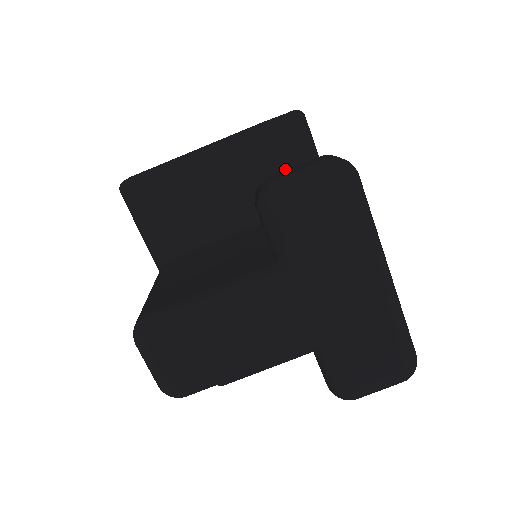
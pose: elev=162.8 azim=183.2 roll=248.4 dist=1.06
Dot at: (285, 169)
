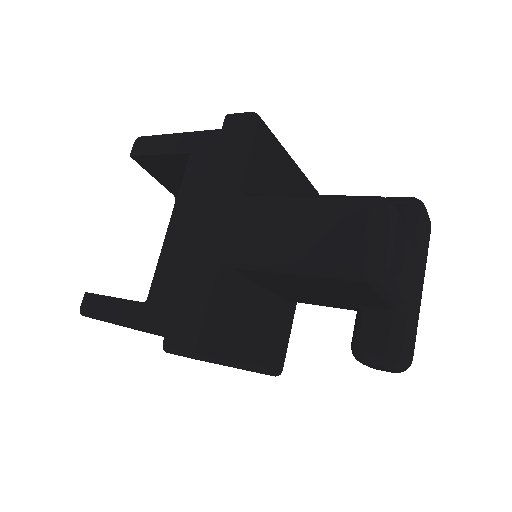
Dot at: occluded
